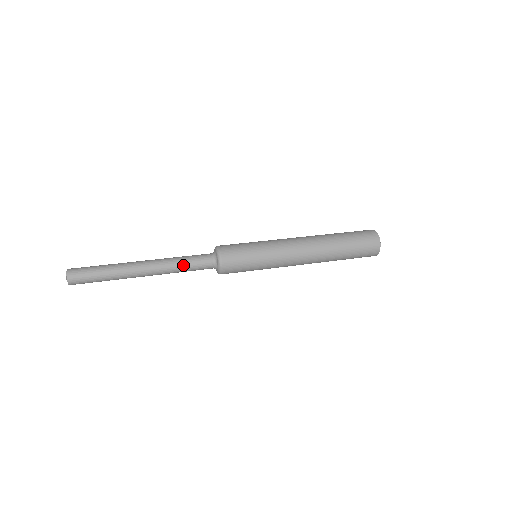
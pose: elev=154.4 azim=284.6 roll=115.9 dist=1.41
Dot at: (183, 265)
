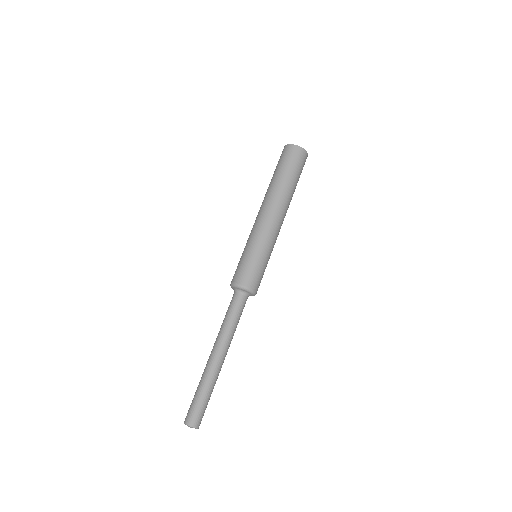
Dot at: occluded
